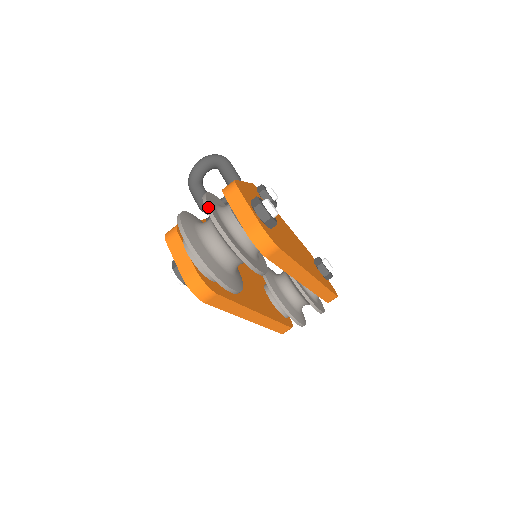
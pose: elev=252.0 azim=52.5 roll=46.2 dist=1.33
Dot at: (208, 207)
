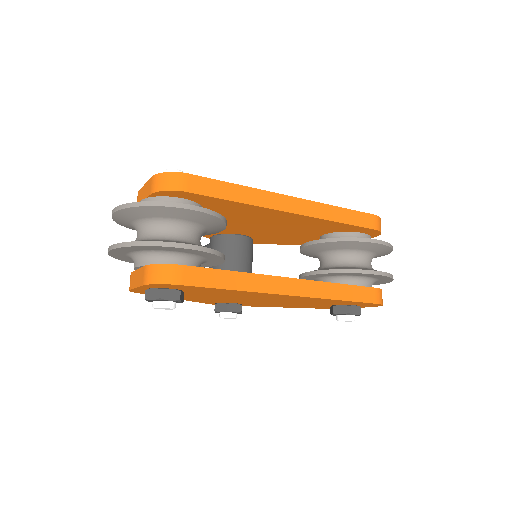
Dot at: occluded
